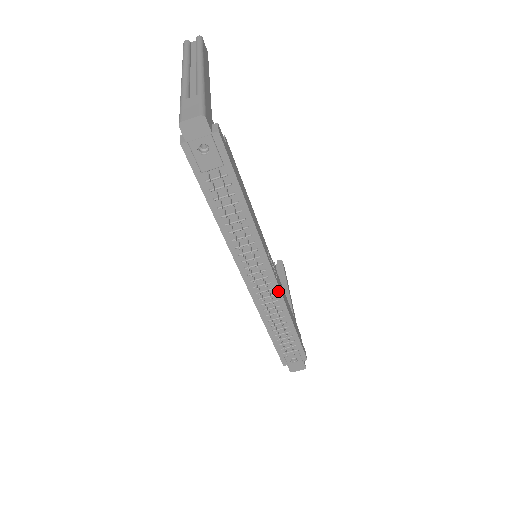
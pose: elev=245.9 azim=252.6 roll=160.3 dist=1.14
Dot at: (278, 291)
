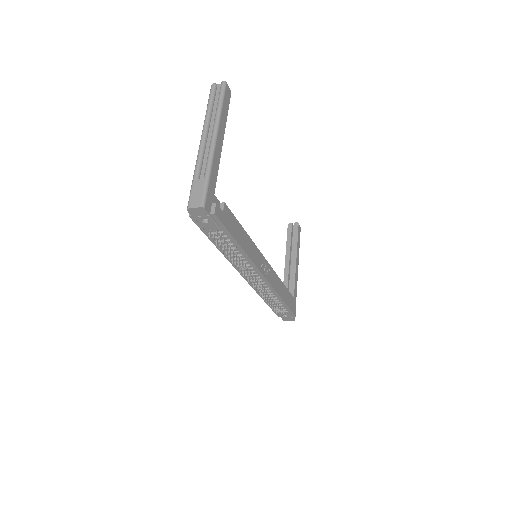
Dot at: (268, 284)
